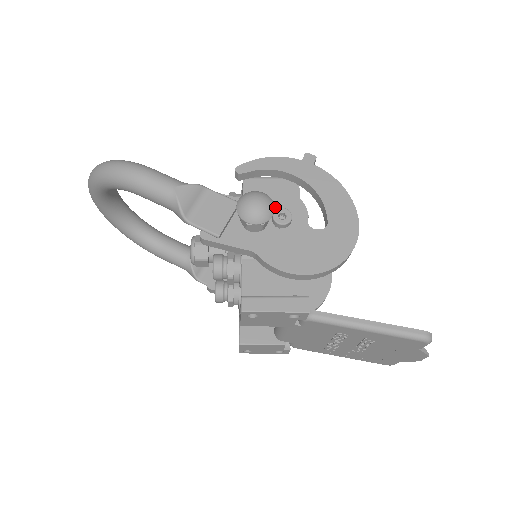
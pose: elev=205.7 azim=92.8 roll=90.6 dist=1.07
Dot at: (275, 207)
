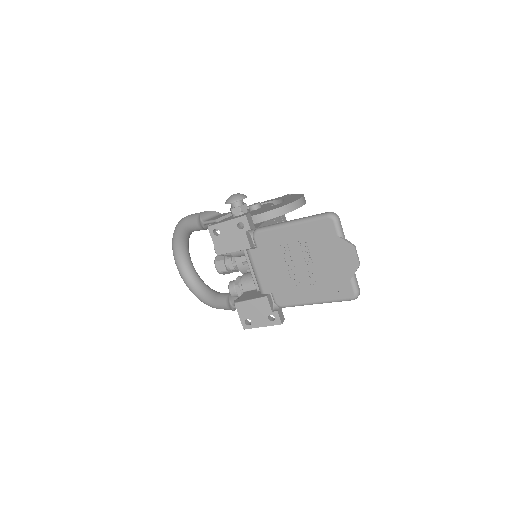
Dot at: occluded
